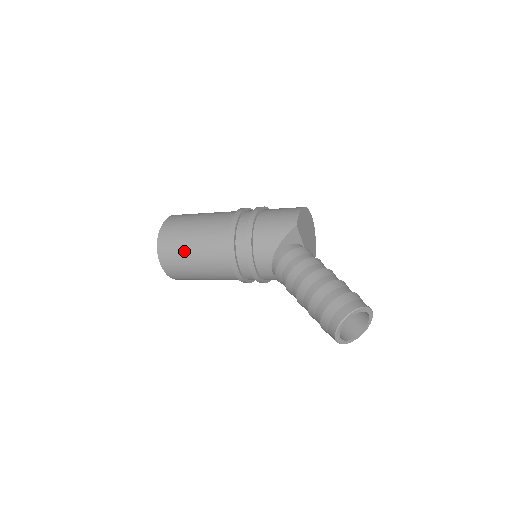
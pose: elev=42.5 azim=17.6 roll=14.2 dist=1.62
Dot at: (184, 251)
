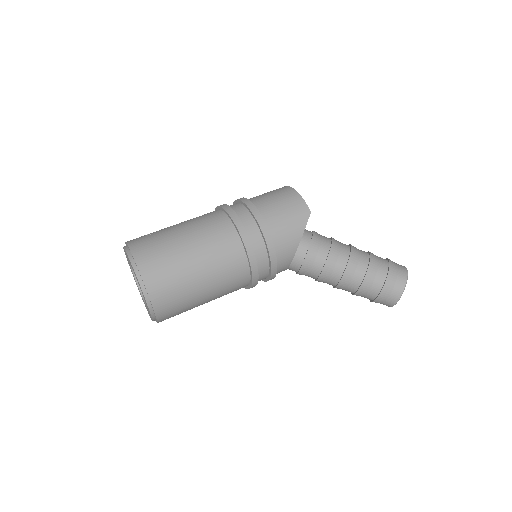
Dot at: (190, 287)
